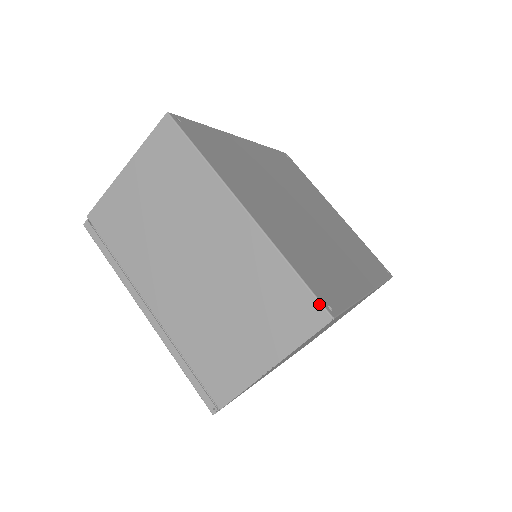
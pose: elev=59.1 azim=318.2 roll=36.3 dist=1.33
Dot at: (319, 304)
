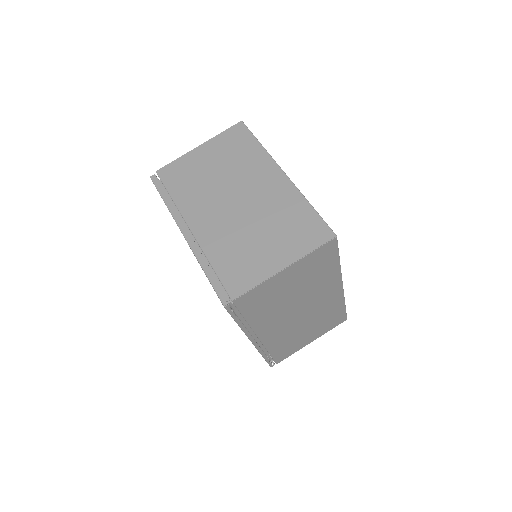
Dot at: (328, 227)
